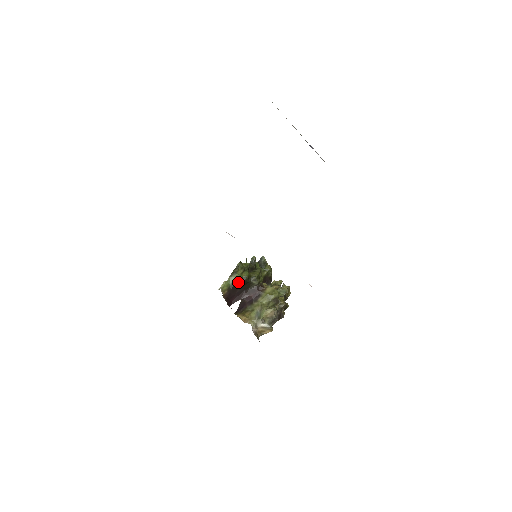
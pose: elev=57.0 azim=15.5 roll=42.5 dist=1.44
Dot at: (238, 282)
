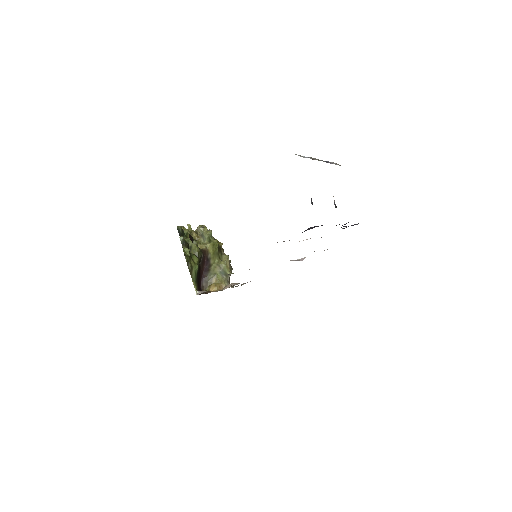
Dot at: (197, 271)
